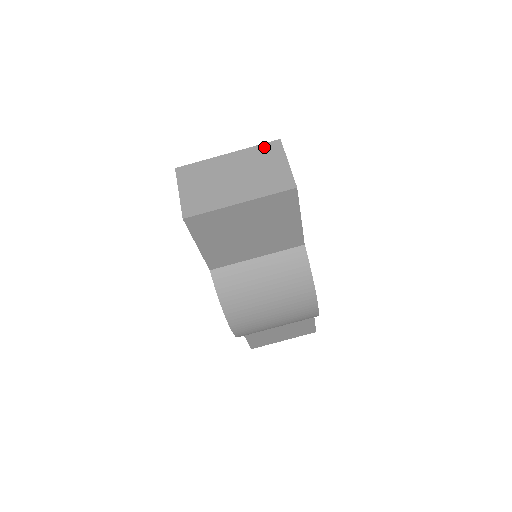
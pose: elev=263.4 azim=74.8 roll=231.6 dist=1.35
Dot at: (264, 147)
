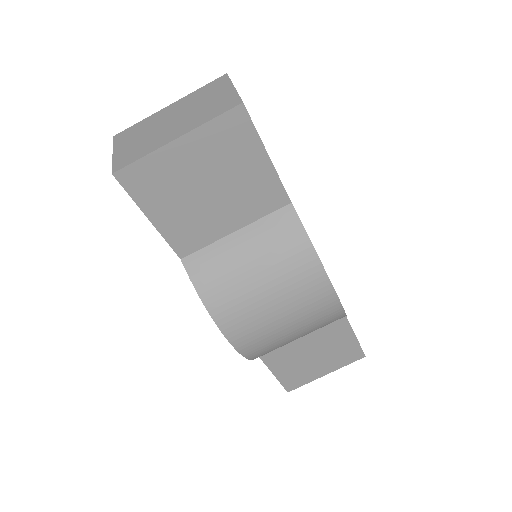
Dot at: (208, 86)
